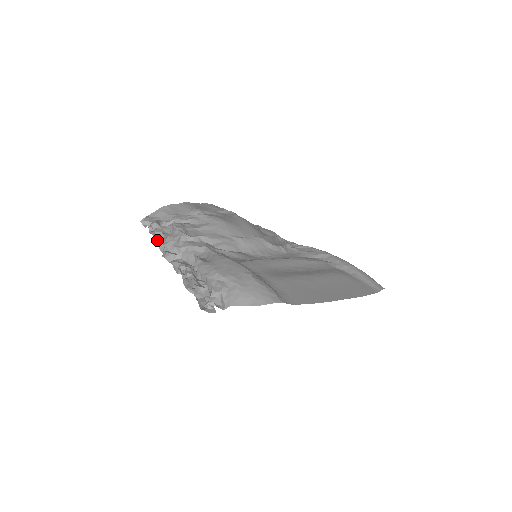
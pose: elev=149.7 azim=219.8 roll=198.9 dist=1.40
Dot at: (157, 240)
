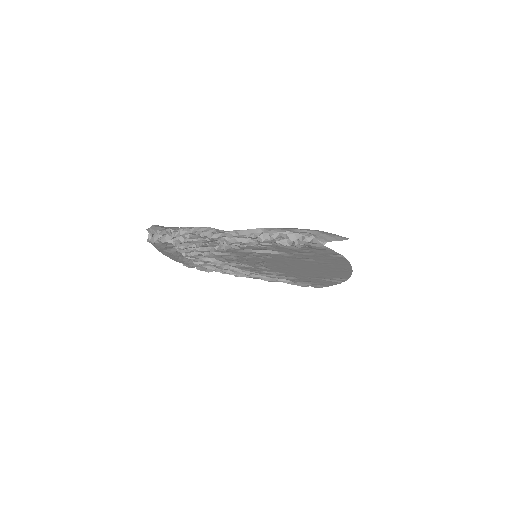
Dot at: (192, 234)
